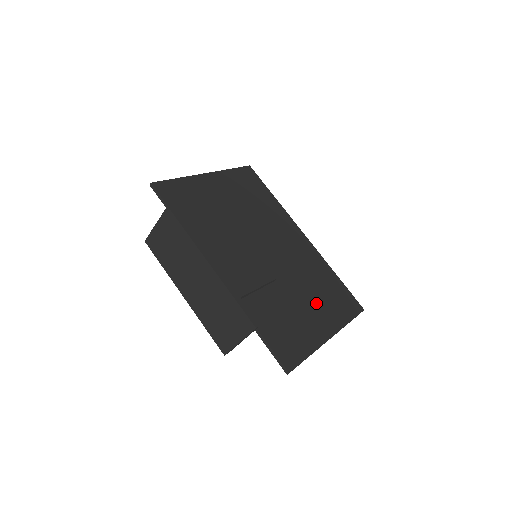
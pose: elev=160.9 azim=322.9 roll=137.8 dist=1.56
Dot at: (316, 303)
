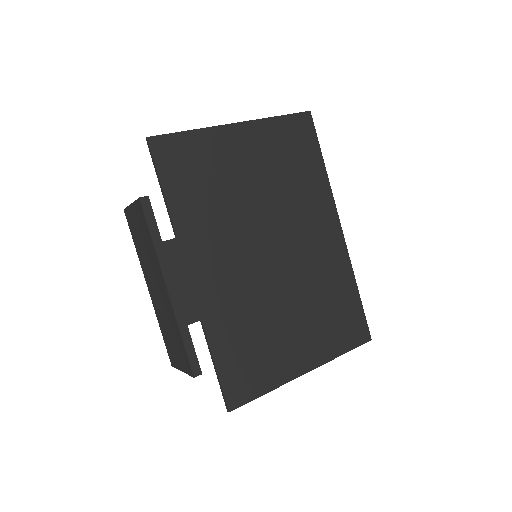
Dot at: (309, 327)
